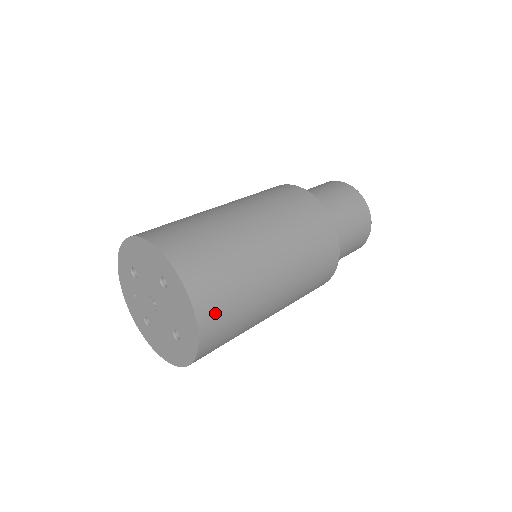
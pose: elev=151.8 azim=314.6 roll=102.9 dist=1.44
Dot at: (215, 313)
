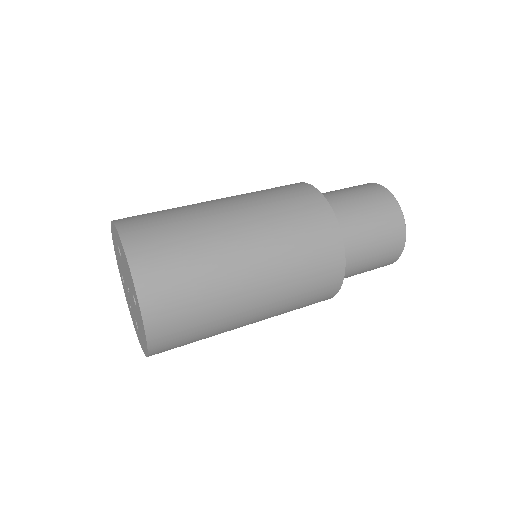
Dot at: (150, 249)
